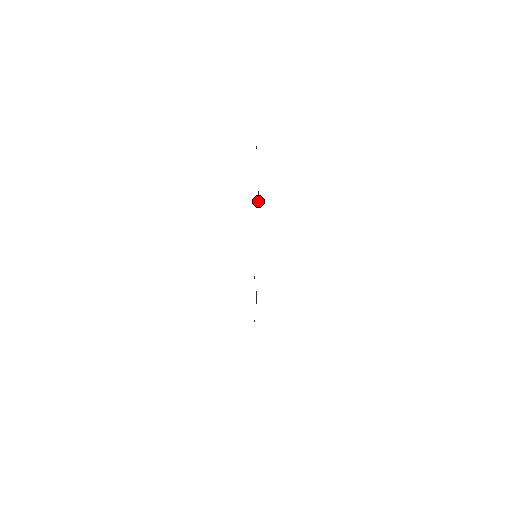
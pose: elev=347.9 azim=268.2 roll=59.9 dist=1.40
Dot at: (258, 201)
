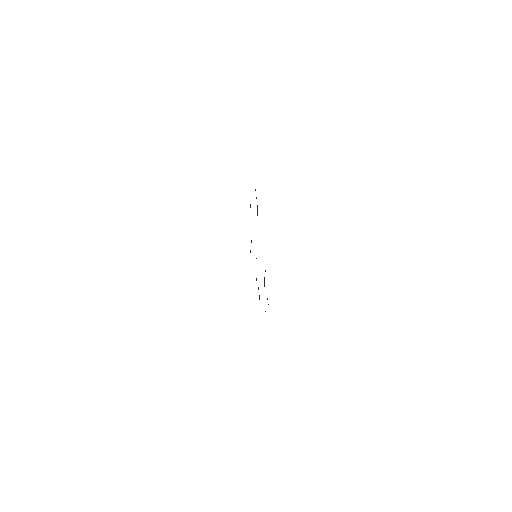
Dot at: (264, 280)
